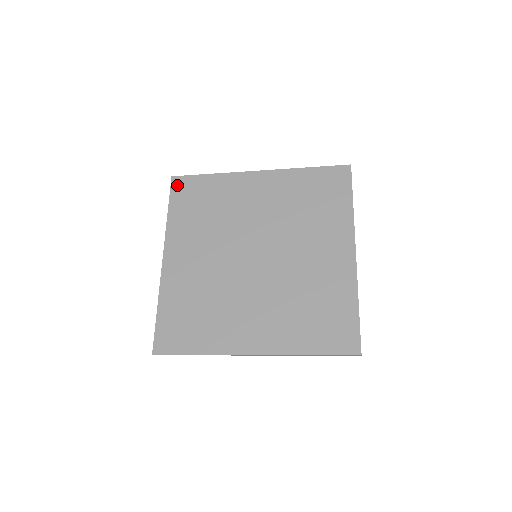
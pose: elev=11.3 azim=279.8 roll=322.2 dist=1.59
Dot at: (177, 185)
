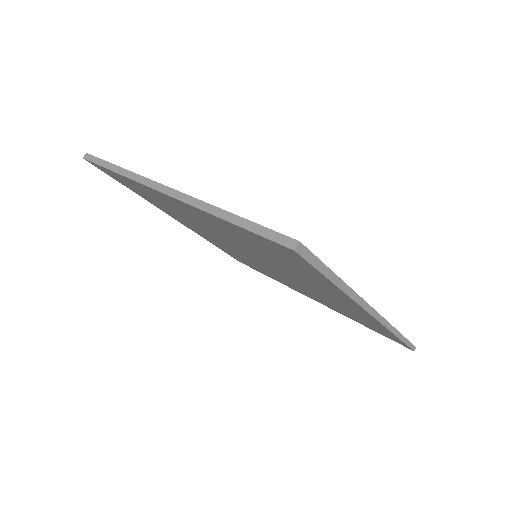
Dot at: occluded
